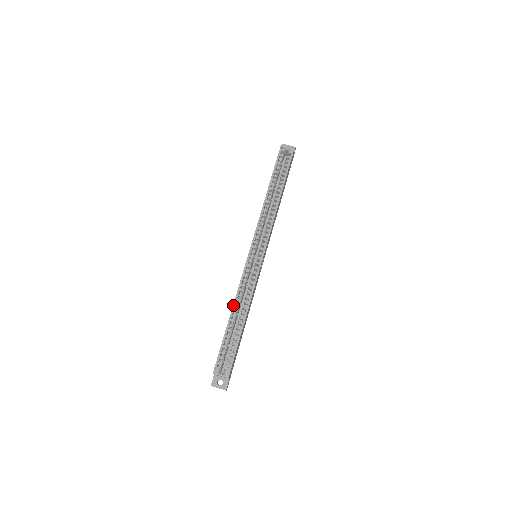
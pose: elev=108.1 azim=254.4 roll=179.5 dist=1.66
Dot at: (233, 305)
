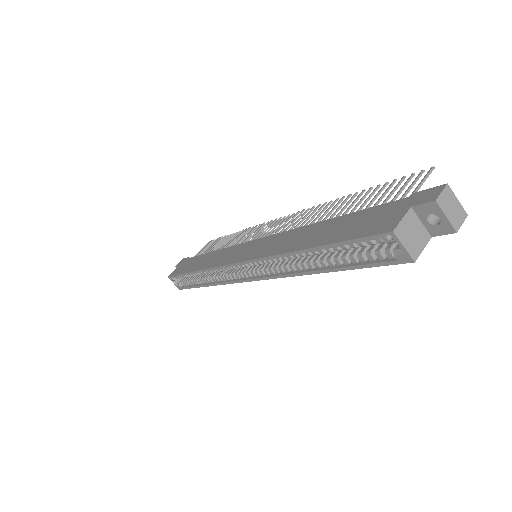
Dot at: (198, 271)
